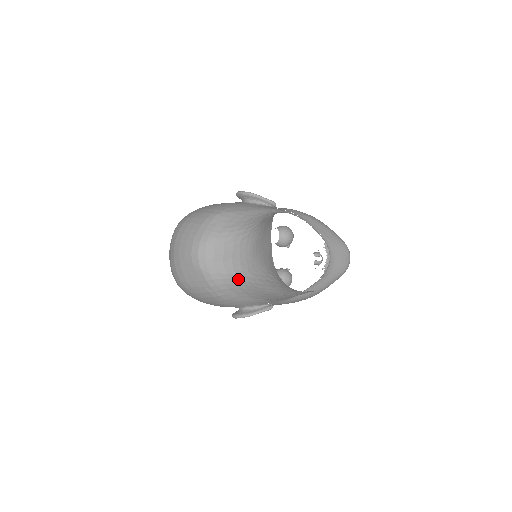
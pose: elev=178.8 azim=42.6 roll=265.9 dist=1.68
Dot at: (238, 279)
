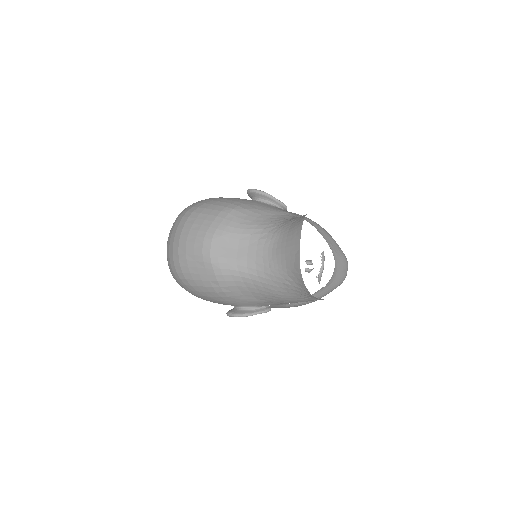
Dot at: (250, 278)
